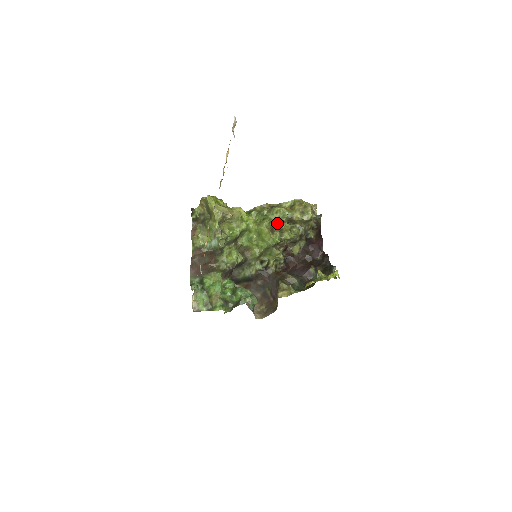
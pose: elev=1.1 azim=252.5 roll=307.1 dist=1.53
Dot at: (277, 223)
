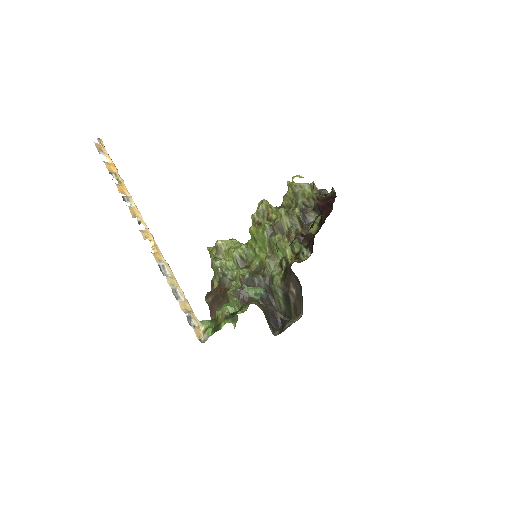
Dot at: (256, 213)
